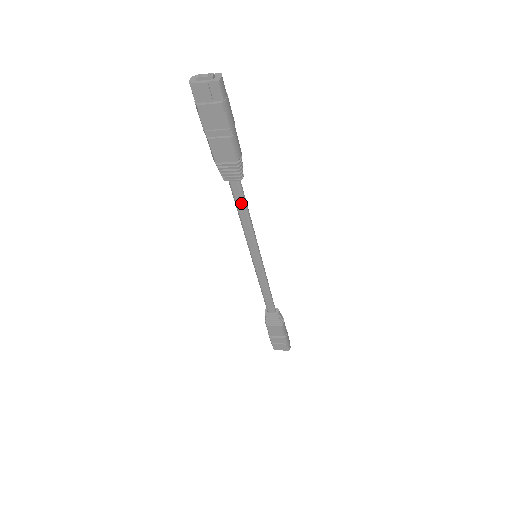
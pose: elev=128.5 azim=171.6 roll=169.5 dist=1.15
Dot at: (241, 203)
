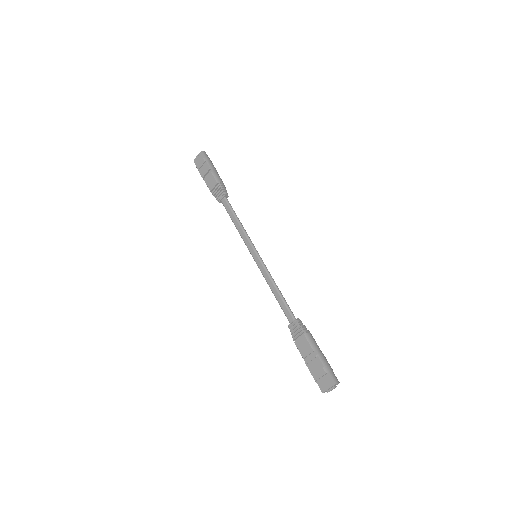
Dot at: (231, 213)
